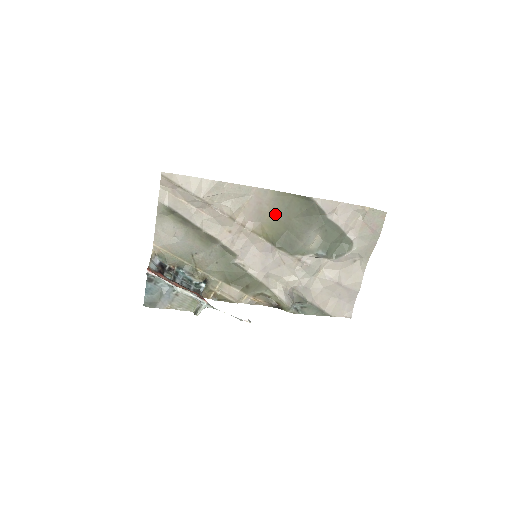
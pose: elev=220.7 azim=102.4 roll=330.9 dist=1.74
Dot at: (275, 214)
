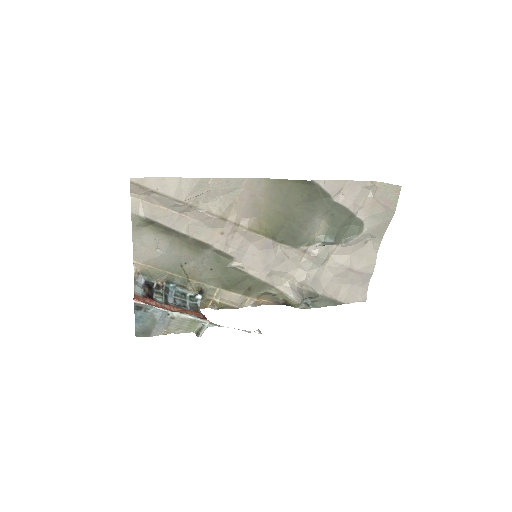
Dot at: (272, 205)
